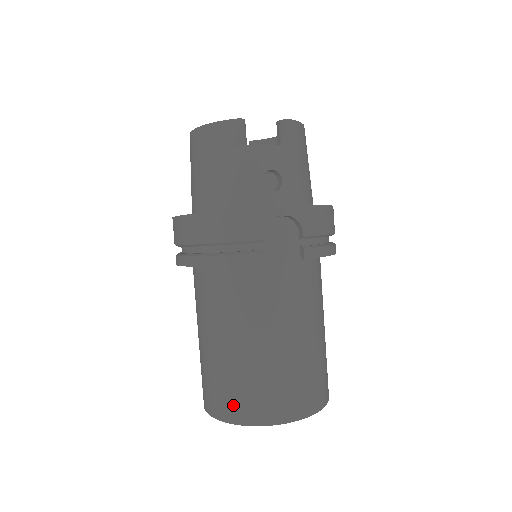
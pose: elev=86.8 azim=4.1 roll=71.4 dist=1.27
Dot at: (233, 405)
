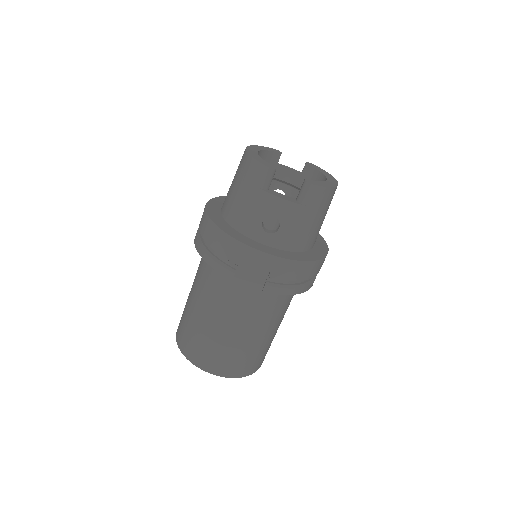
Dot at: (185, 341)
